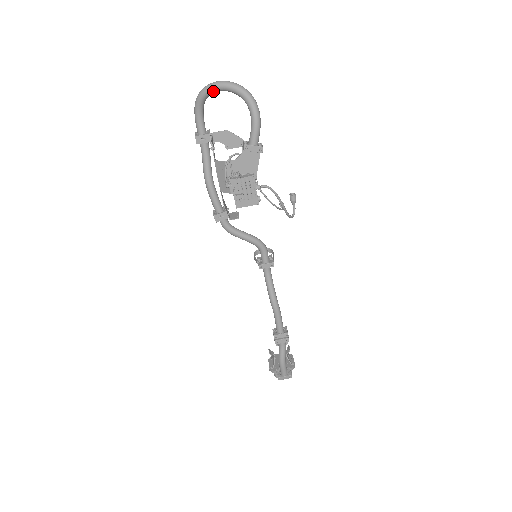
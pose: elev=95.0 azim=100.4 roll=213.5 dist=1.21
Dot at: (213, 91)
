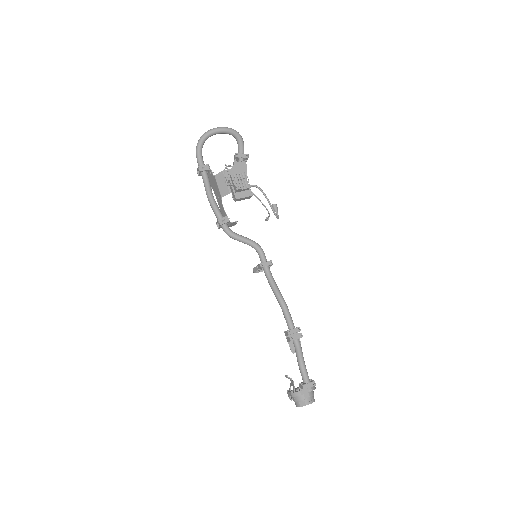
Dot at: (209, 135)
